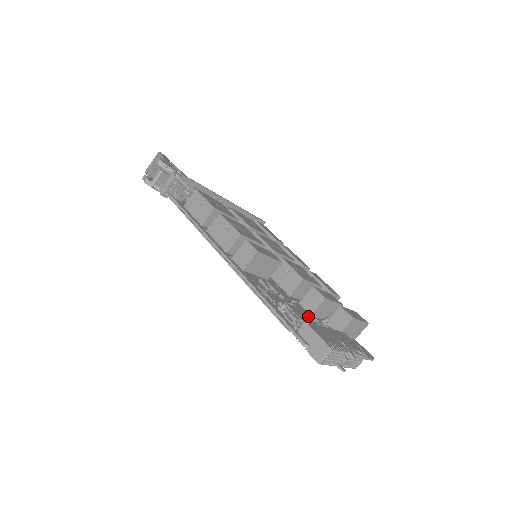
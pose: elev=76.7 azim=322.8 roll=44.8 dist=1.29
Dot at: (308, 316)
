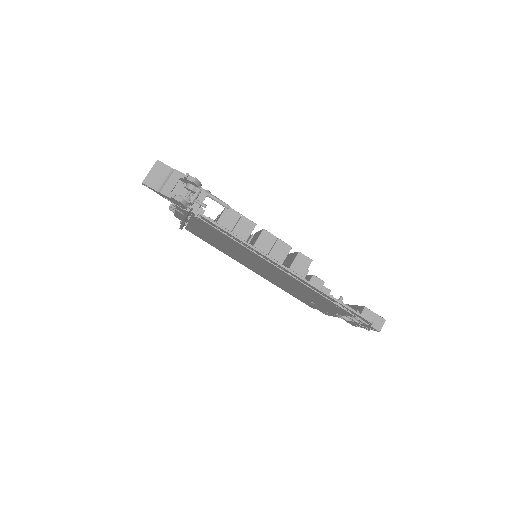
Dot at: occluded
